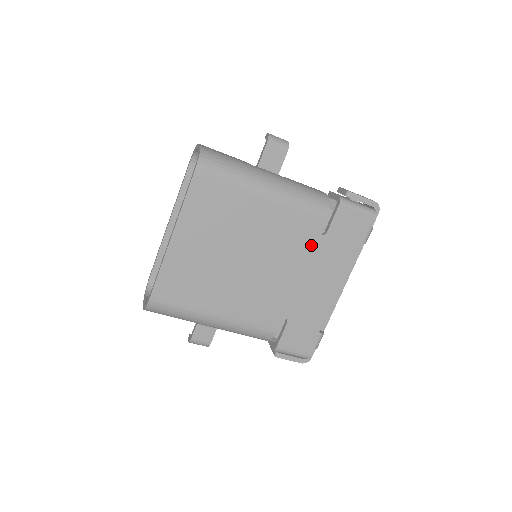
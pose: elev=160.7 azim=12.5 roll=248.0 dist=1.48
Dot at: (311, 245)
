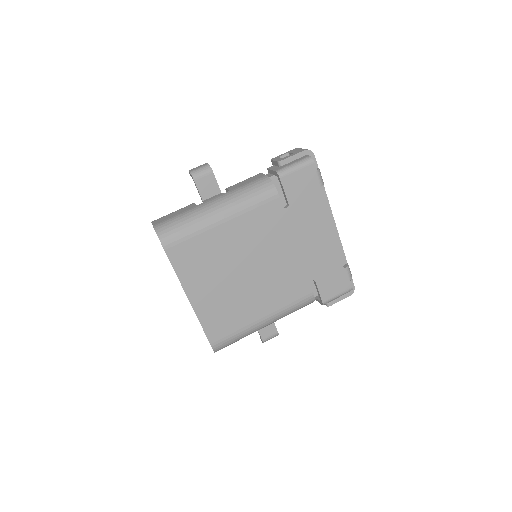
Dot at: (285, 221)
